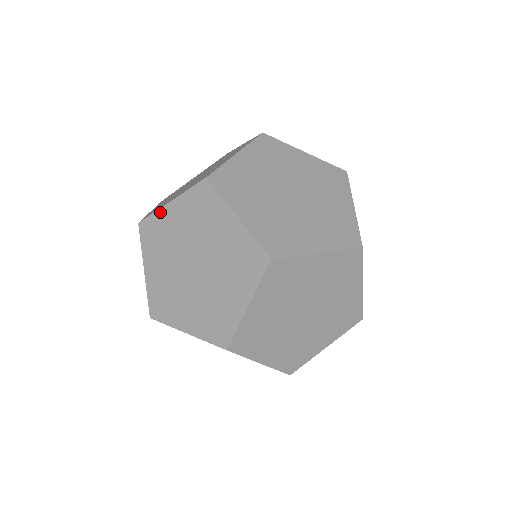
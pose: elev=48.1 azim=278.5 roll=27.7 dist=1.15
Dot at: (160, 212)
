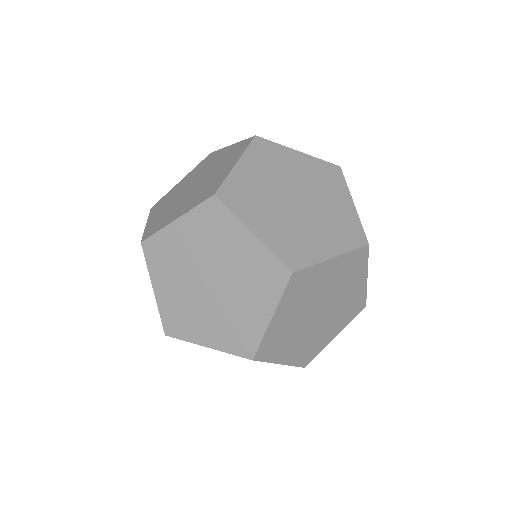
Dot at: (171, 190)
